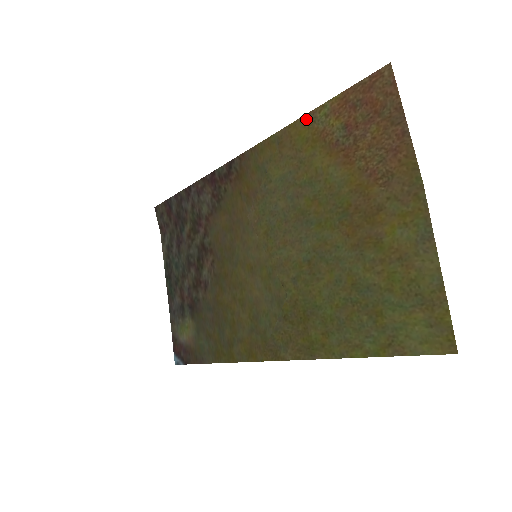
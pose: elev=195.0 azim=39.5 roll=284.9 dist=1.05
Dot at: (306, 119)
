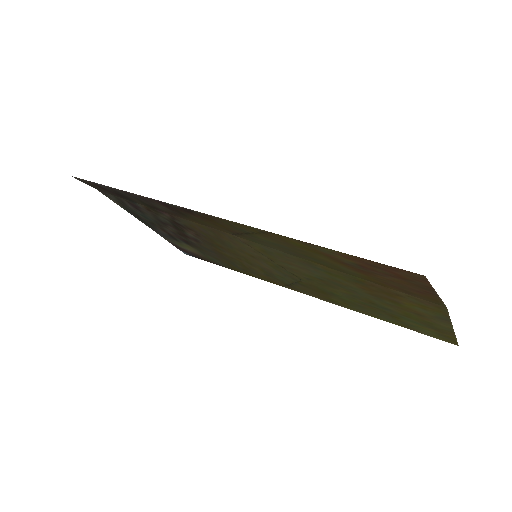
Dot at: (301, 242)
